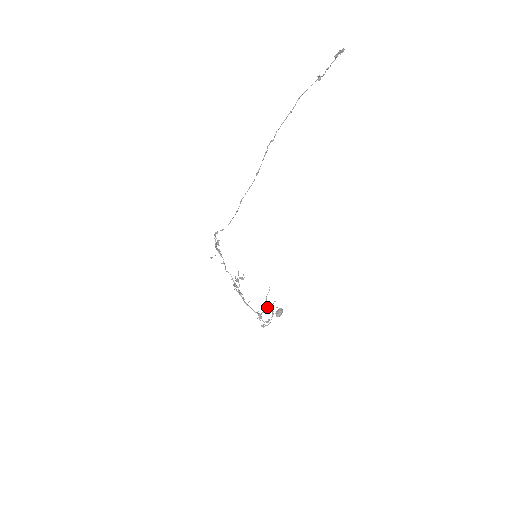
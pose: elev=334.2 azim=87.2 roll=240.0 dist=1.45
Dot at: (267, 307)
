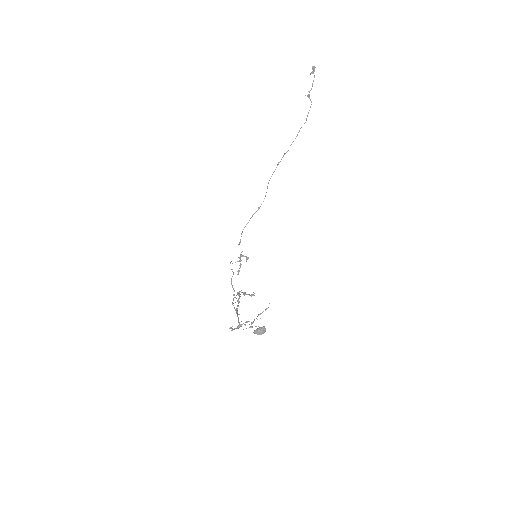
Dot at: (253, 322)
